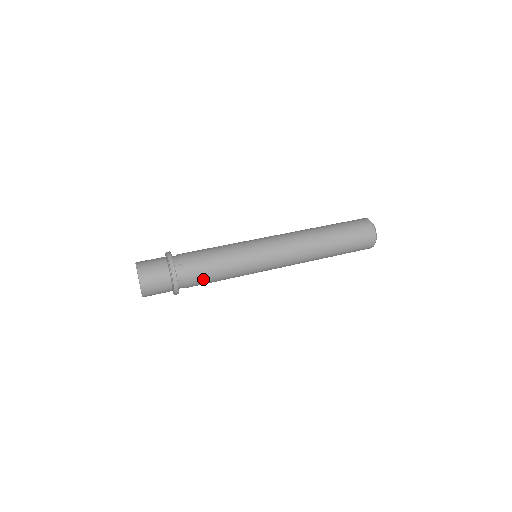
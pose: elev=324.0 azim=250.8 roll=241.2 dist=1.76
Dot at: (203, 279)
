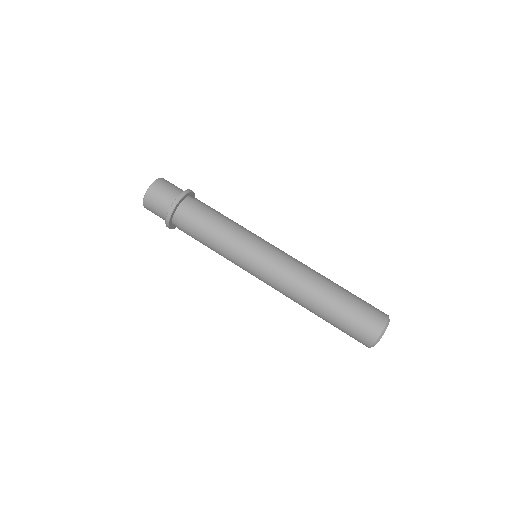
Dot at: (193, 235)
